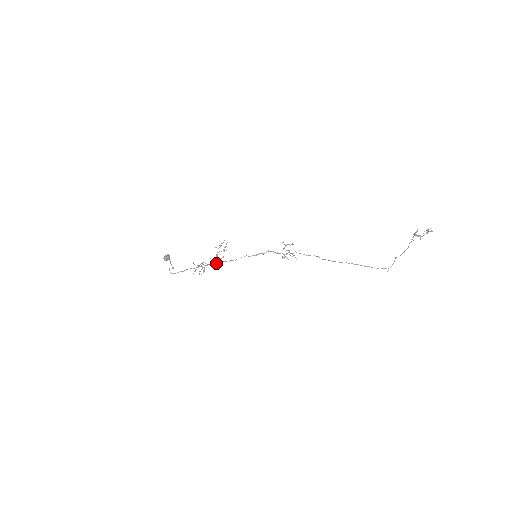
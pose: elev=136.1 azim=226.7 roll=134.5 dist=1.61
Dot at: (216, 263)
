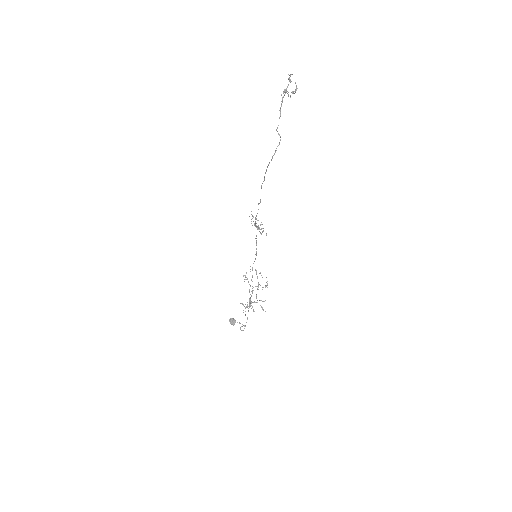
Dot at: (249, 292)
